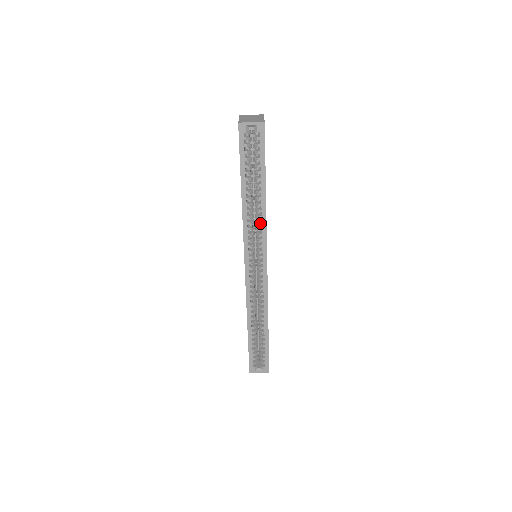
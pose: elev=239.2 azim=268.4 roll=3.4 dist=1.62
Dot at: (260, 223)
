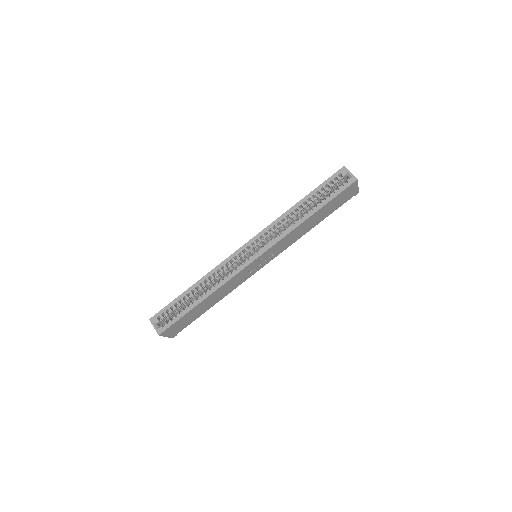
Dot at: (286, 229)
